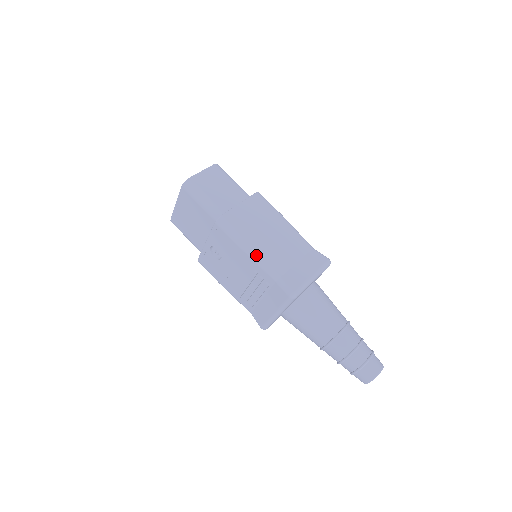
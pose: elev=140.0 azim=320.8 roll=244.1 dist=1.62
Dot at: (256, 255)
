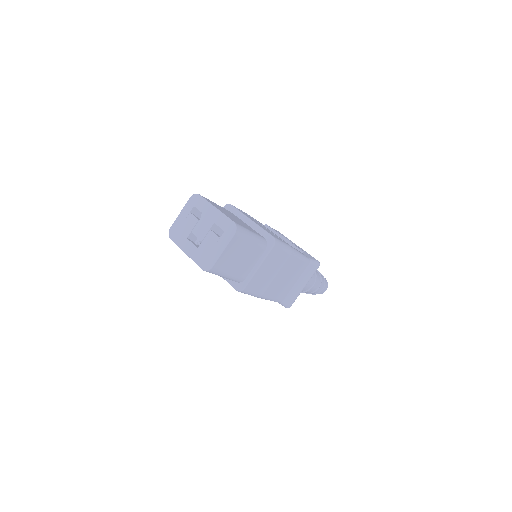
Dot at: (268, 299)
